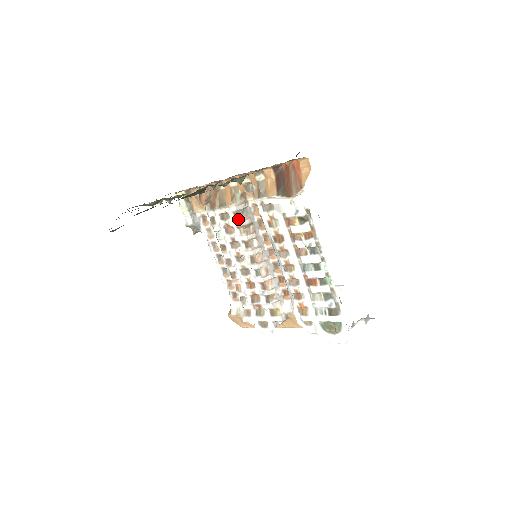
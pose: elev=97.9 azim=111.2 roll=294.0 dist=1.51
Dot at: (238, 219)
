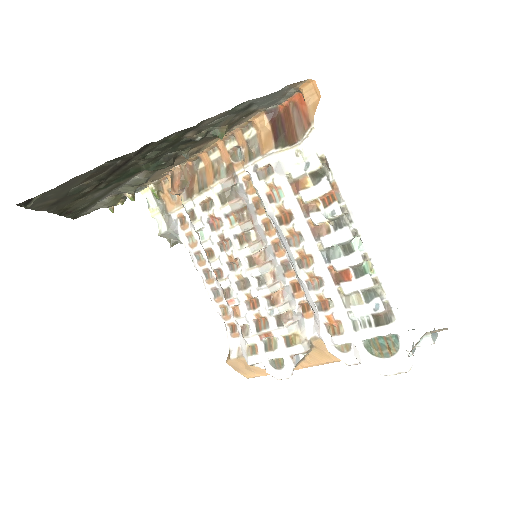
Dot at: (225, 202)
